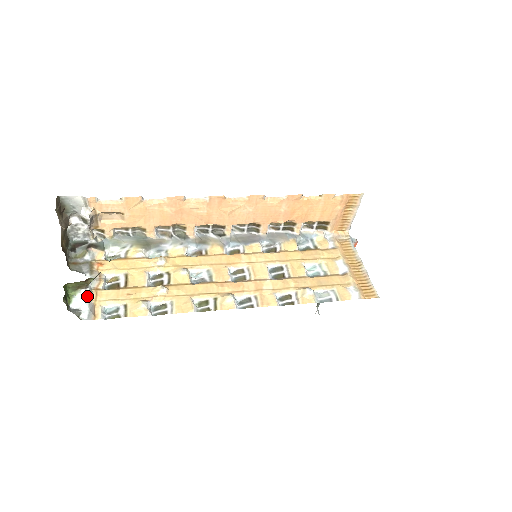
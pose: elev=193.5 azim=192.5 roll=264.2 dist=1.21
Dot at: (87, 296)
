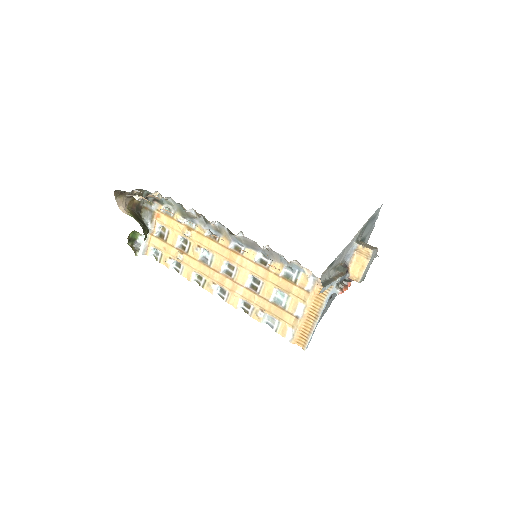
Dot at: occluded
